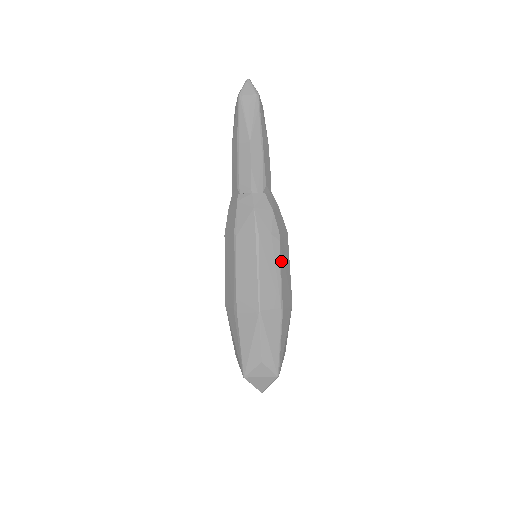
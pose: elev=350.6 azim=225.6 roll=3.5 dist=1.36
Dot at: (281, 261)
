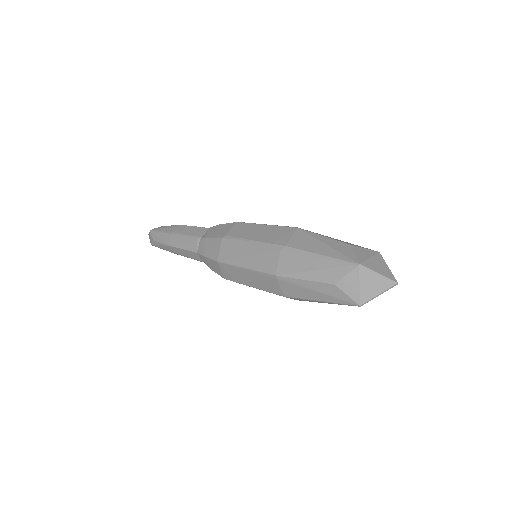
Dot at: occluded
